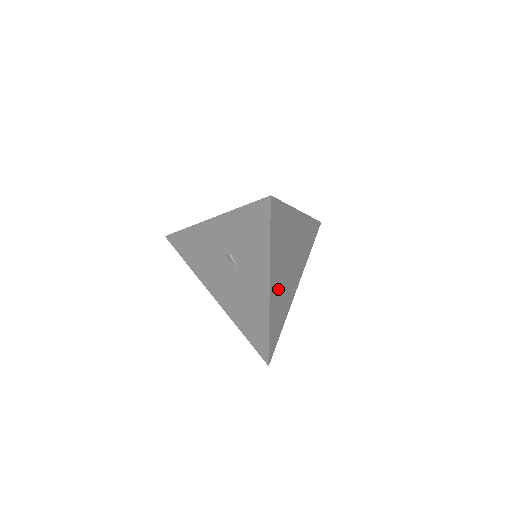
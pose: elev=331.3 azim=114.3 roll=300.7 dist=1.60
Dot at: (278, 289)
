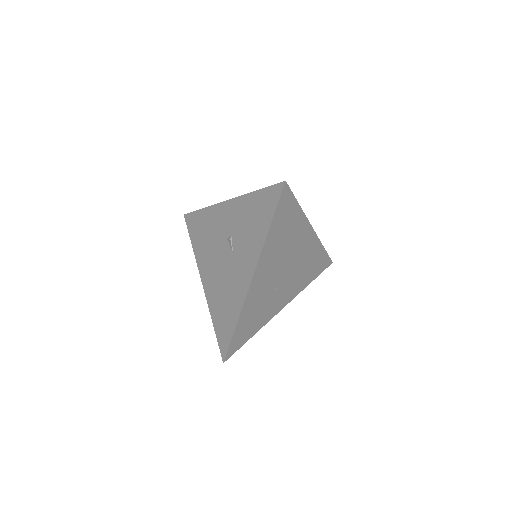
Dot at: (262, 287)
